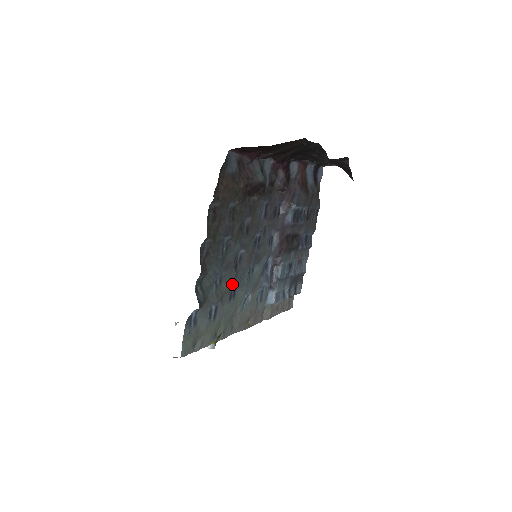
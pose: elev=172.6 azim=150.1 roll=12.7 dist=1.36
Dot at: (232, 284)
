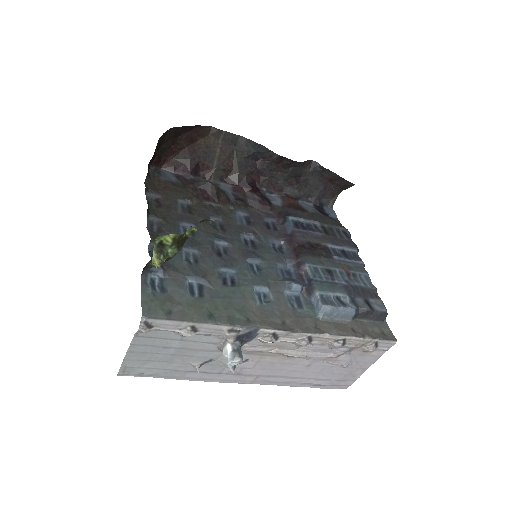
Dot at: (220, 269)
